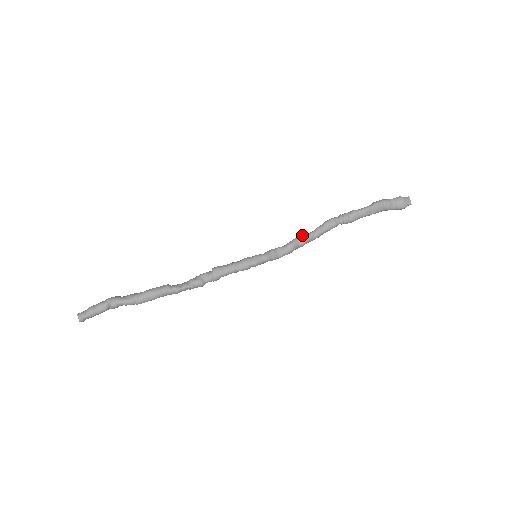
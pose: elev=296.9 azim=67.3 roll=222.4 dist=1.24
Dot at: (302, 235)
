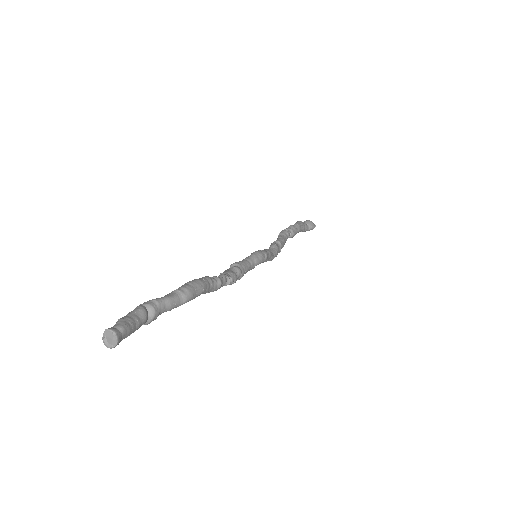
Dot at: (274, 241)
